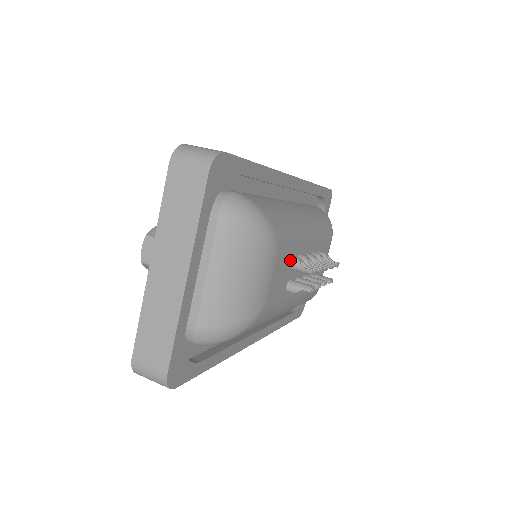
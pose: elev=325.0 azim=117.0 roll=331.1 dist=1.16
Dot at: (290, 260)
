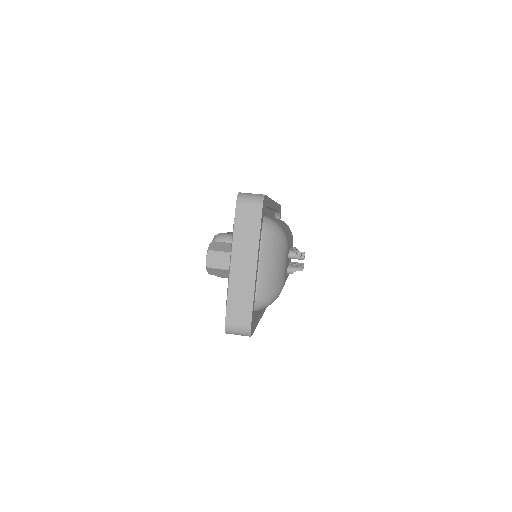
Dot at: (289, 253)
